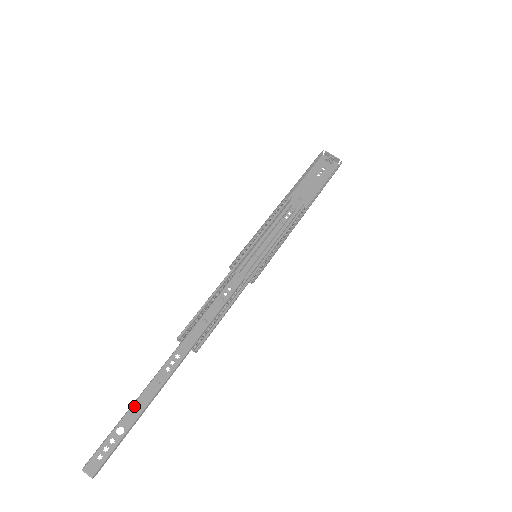
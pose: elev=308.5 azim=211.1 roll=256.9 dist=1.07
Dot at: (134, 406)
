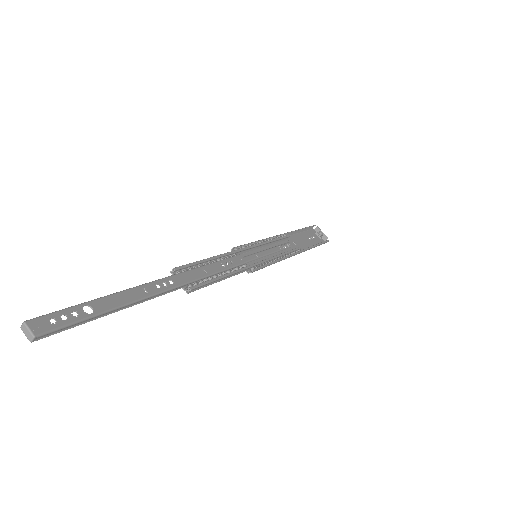
Dot at: (112, 296)
